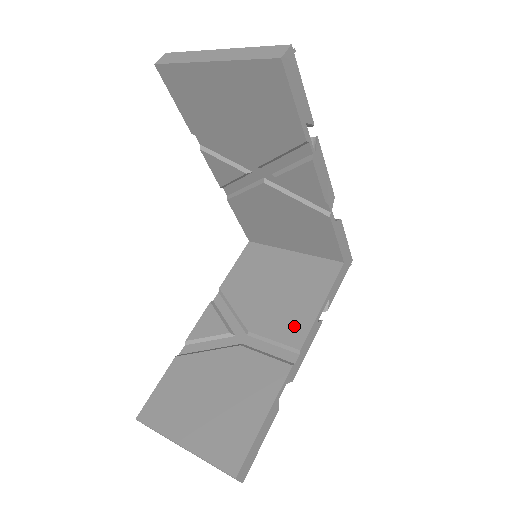
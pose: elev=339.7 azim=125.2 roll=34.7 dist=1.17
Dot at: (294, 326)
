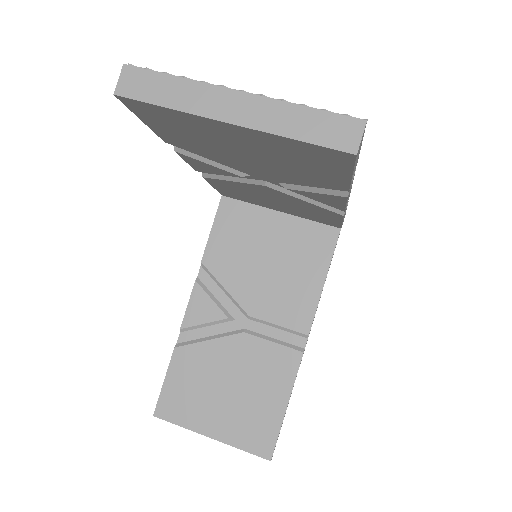
Dot at: (298, 309)
